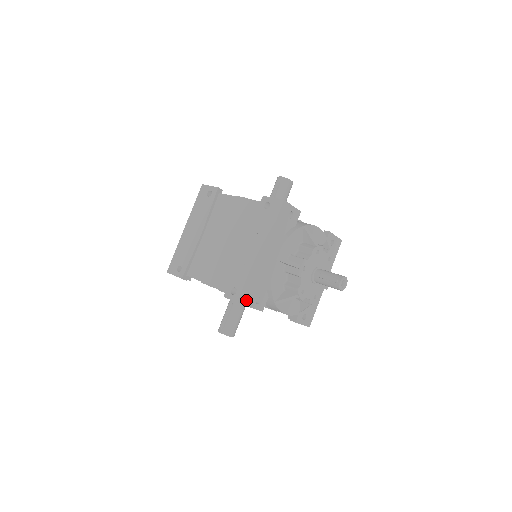
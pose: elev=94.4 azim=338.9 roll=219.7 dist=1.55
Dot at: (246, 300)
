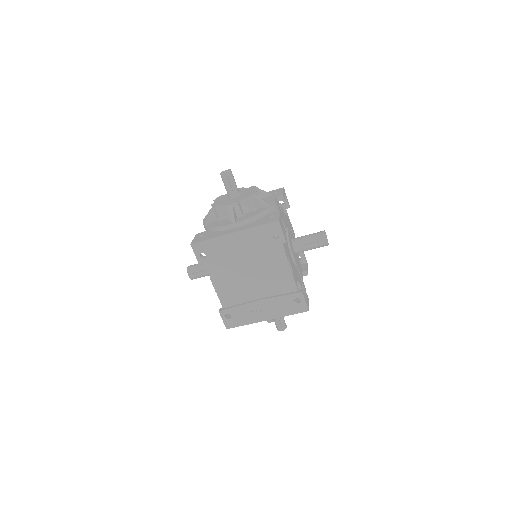
Dot at: occluded
